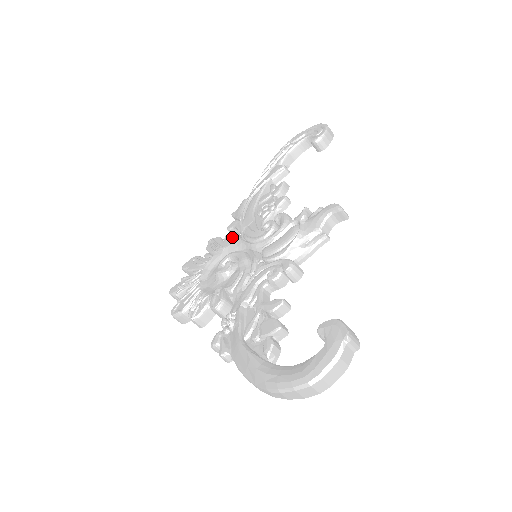
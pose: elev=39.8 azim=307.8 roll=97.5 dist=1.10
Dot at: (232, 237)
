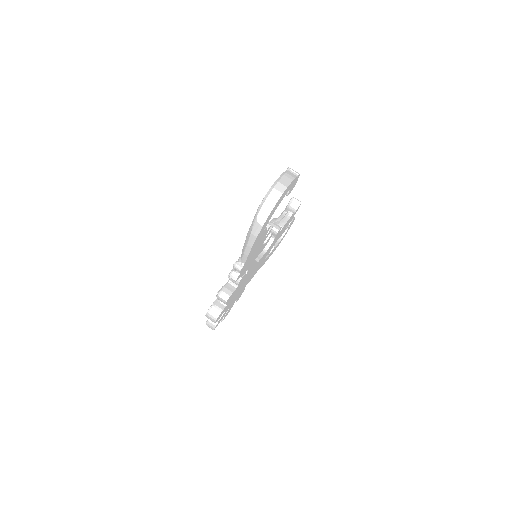
Dot at: occluded
